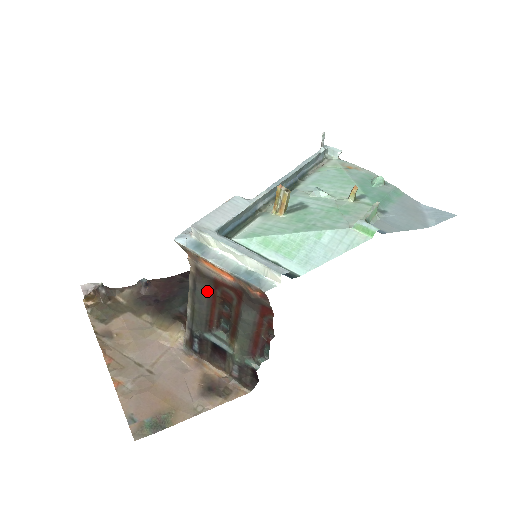
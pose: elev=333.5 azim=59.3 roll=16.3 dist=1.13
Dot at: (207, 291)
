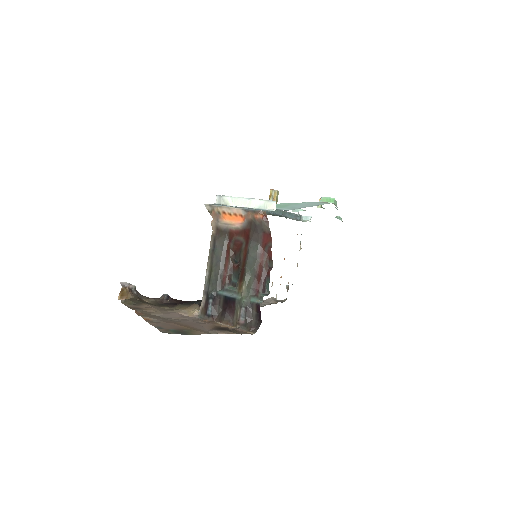
Dot at: (223, 246)
